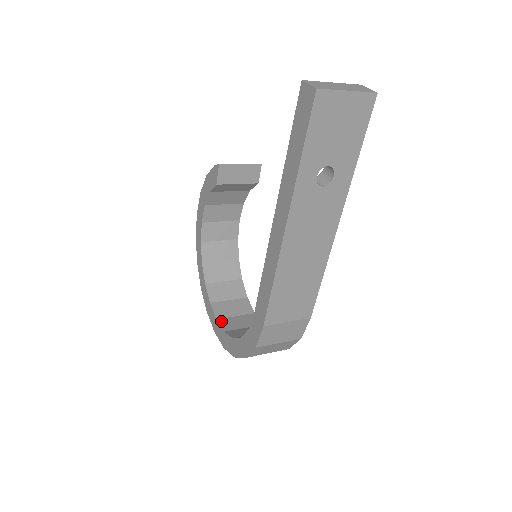
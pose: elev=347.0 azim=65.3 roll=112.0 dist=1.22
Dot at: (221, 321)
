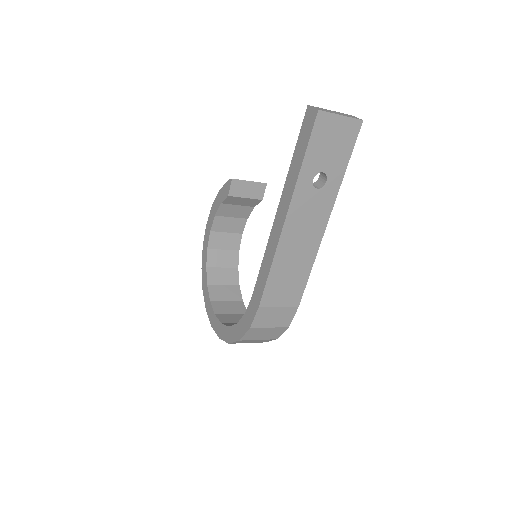
Dot at: (219, 316)
